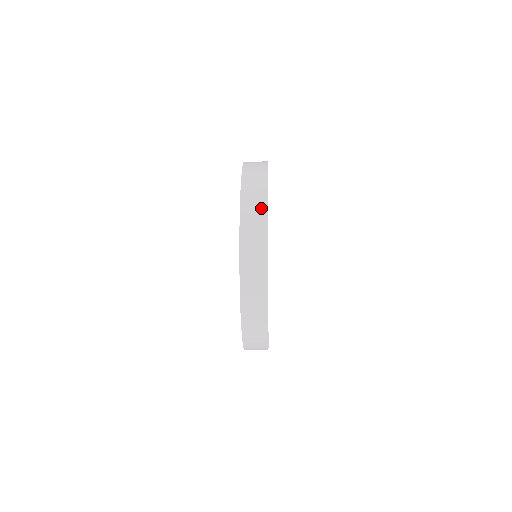
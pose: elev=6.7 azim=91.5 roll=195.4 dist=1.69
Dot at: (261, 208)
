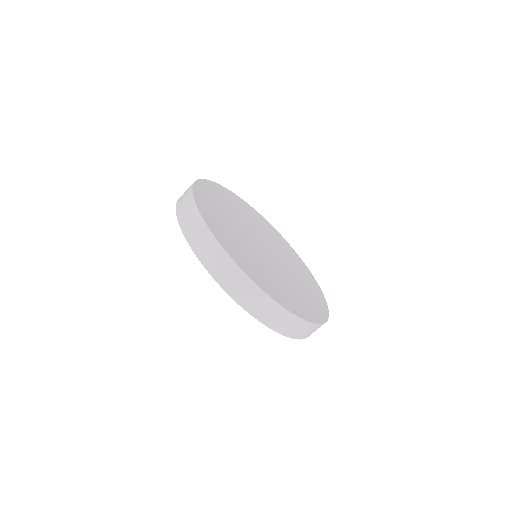
Dot at: occluded
